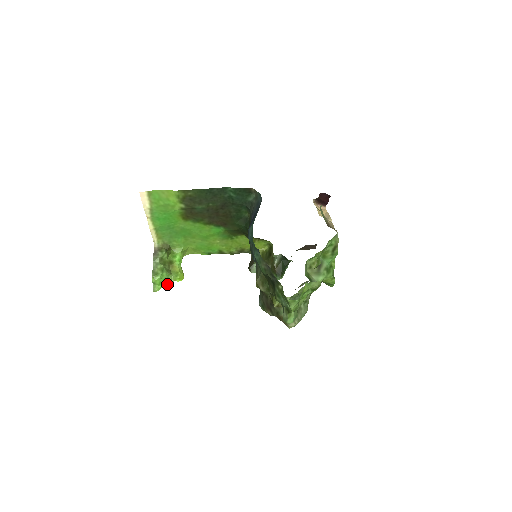
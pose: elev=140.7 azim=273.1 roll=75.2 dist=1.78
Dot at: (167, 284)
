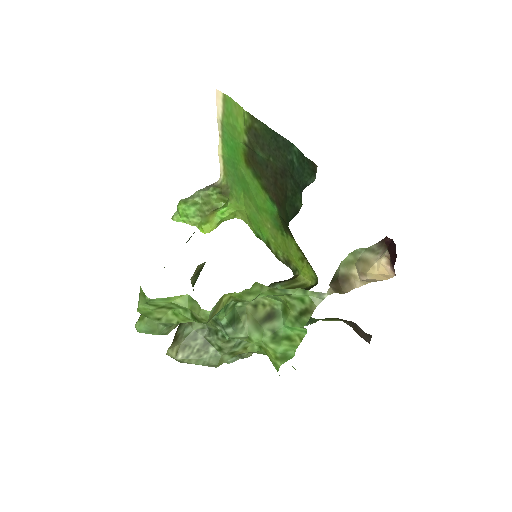
Dot at: (189, 223)
